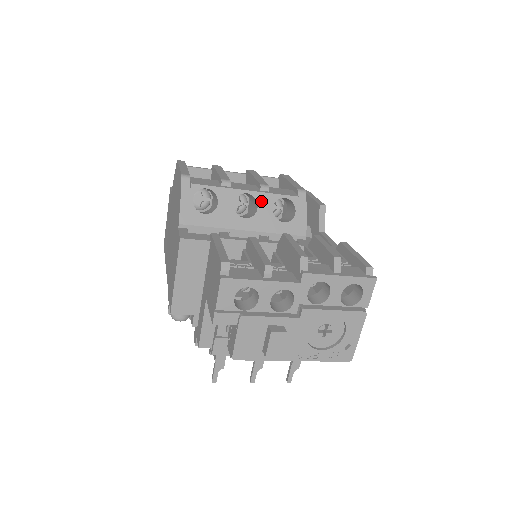
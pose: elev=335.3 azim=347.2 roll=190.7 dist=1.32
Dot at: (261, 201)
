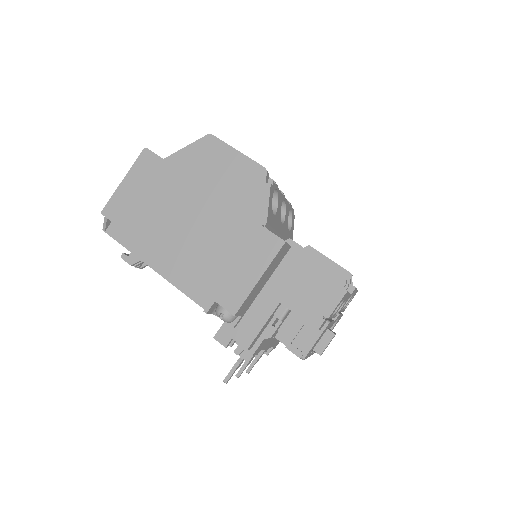
Dot at: (287, 209)
